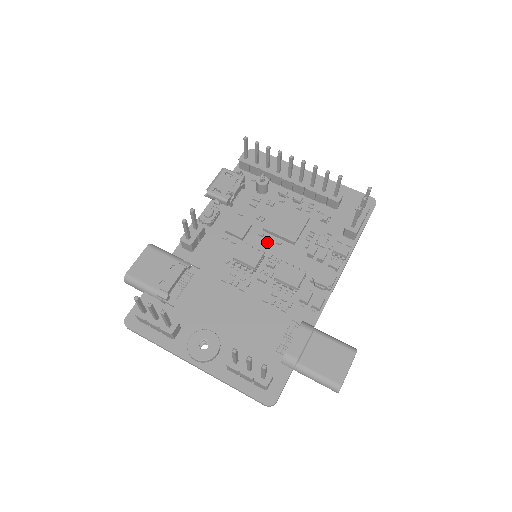
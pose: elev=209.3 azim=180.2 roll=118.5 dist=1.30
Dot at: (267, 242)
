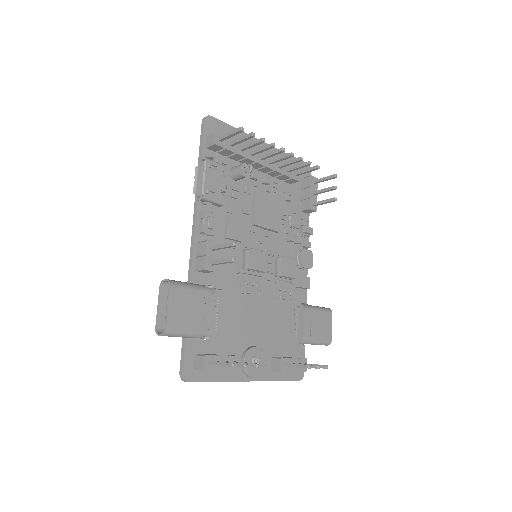
Dot at: (258, 237)
